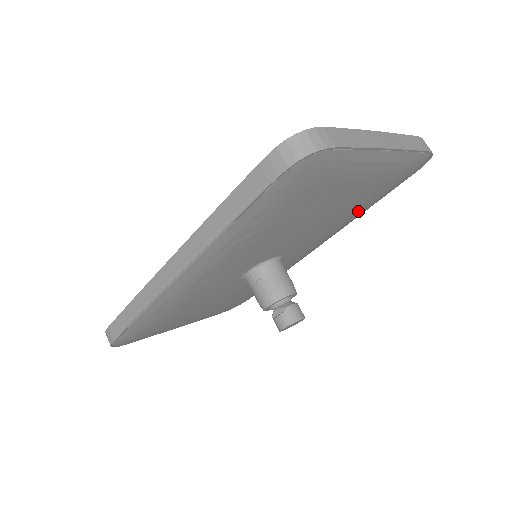
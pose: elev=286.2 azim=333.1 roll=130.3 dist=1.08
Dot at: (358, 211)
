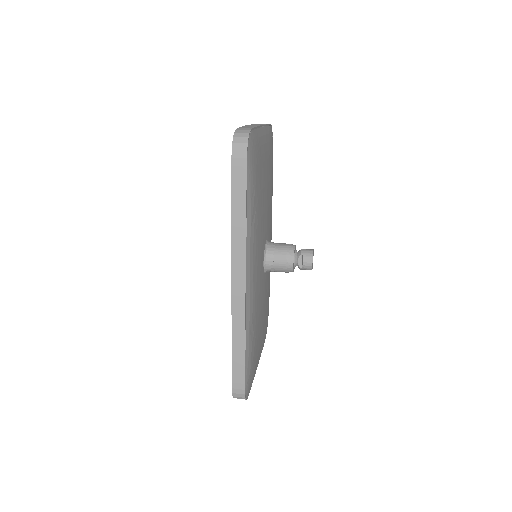
Dot at: (272, 185)
